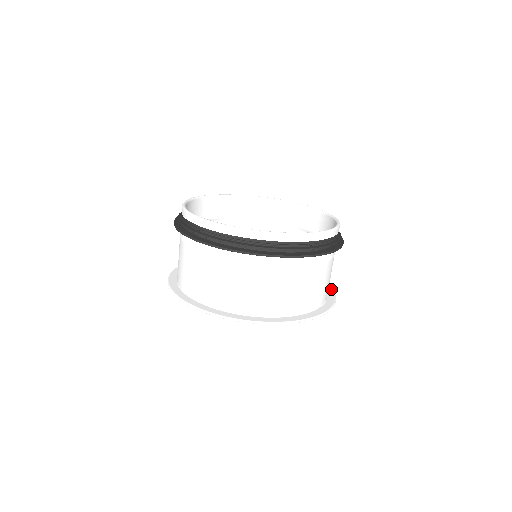
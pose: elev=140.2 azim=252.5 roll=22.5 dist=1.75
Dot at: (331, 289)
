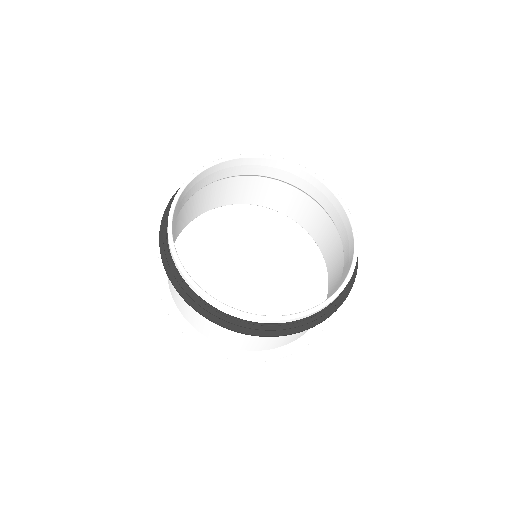
Dot at: occluded
